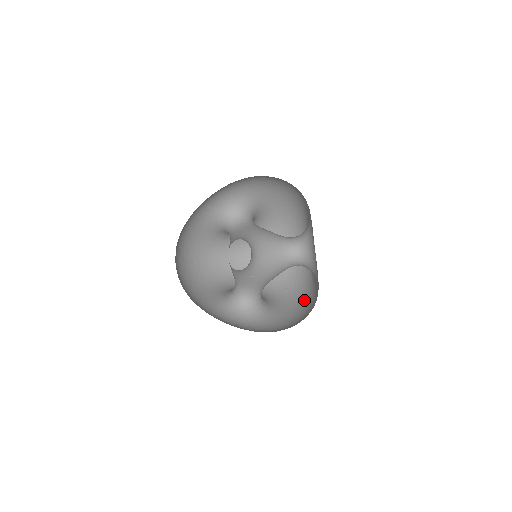
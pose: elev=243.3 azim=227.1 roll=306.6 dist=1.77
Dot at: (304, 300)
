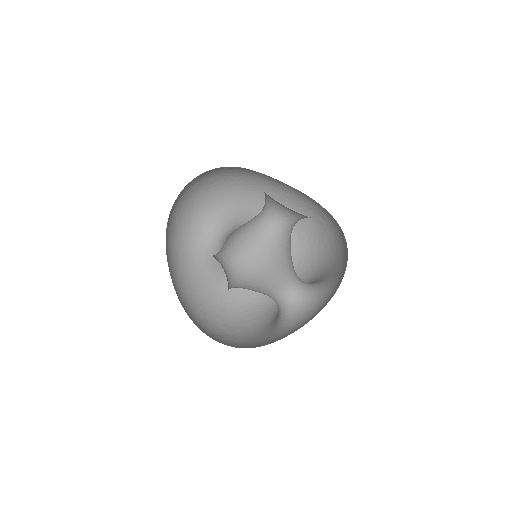
Dot at: (346, 247)
